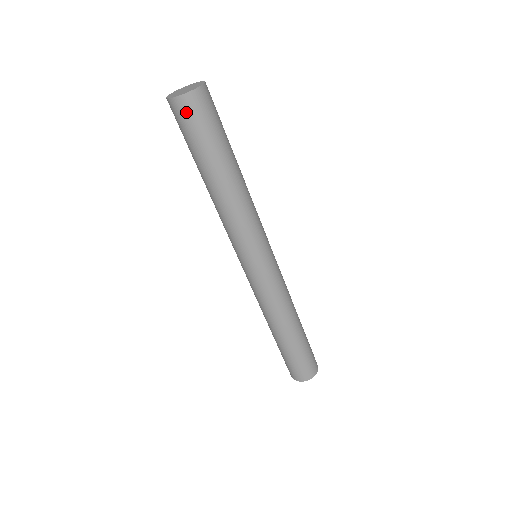
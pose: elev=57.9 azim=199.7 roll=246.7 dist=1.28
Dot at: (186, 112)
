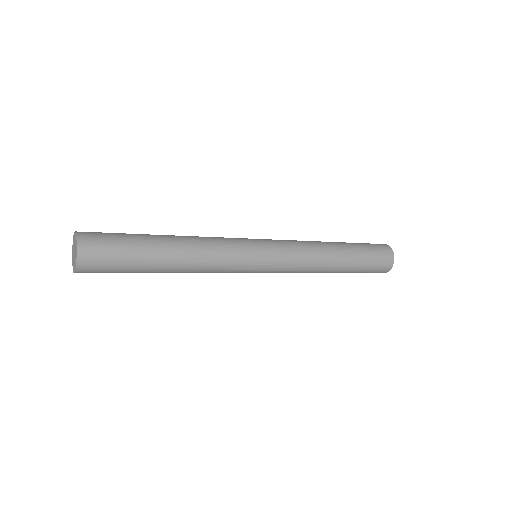
Dot at: (93, 267)
